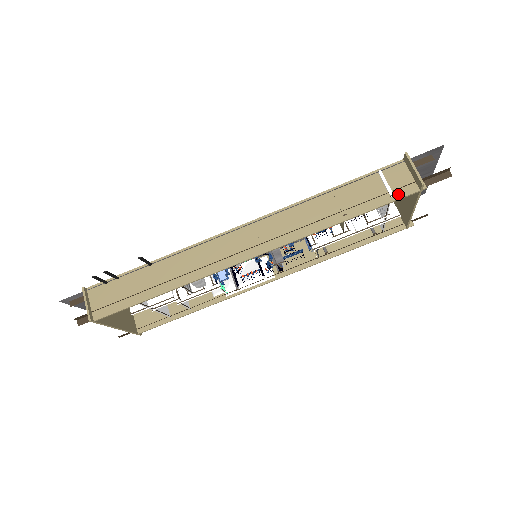
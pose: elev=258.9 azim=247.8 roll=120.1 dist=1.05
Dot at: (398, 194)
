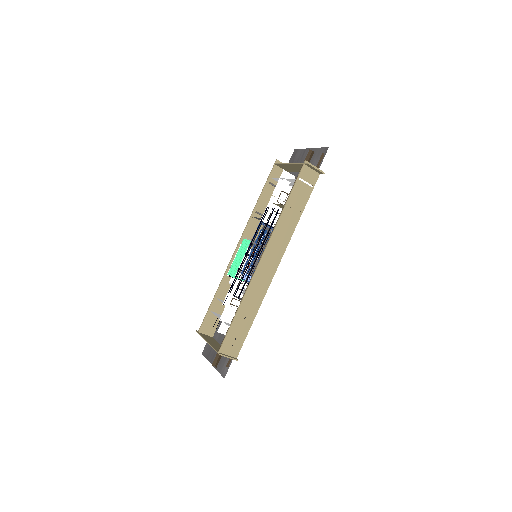
Dot at: (313, 183)
